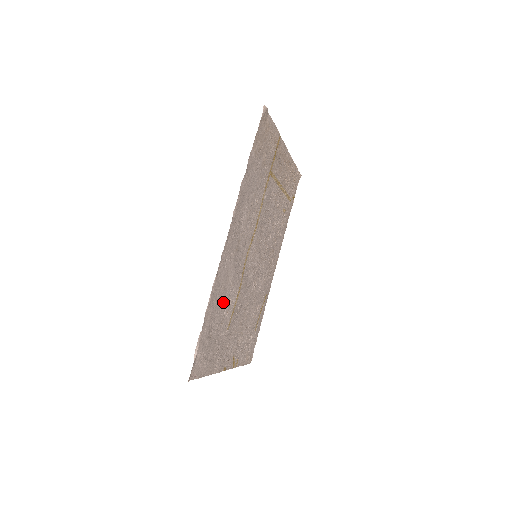
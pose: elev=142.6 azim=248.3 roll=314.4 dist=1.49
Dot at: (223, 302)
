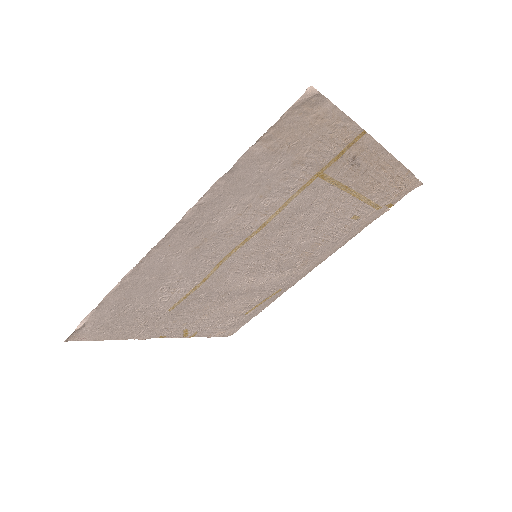
Dot at: (157, 289)
